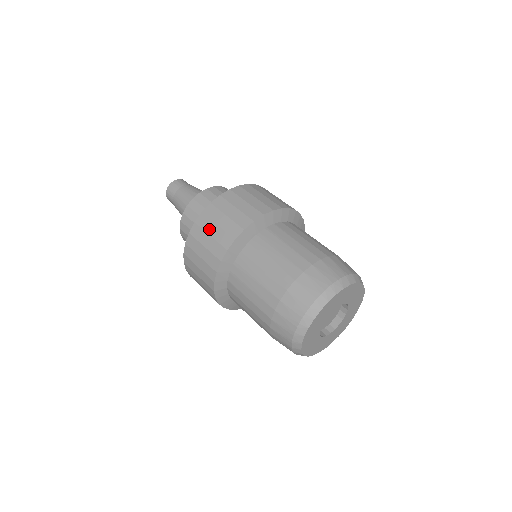
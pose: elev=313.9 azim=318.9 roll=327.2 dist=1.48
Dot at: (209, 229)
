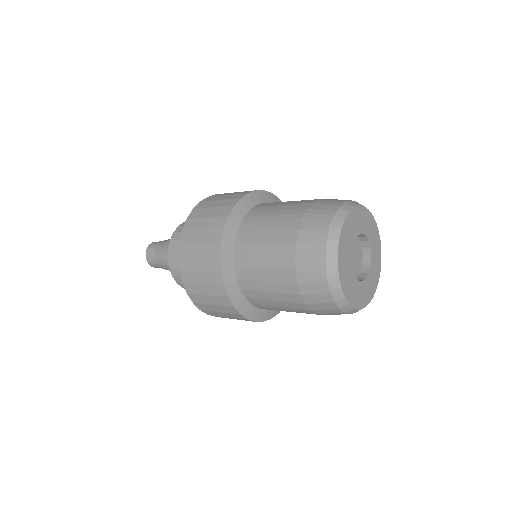
Dot at: (204, 214)
